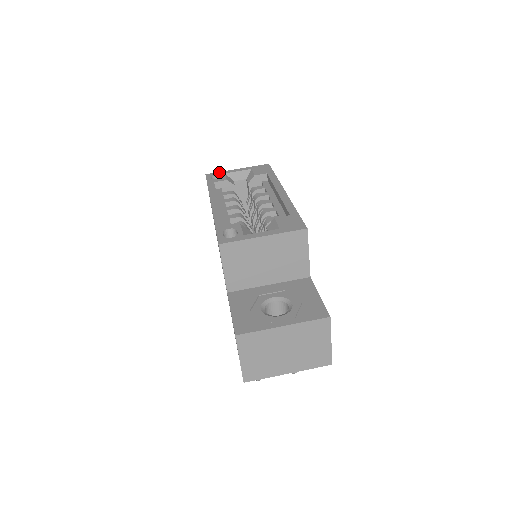
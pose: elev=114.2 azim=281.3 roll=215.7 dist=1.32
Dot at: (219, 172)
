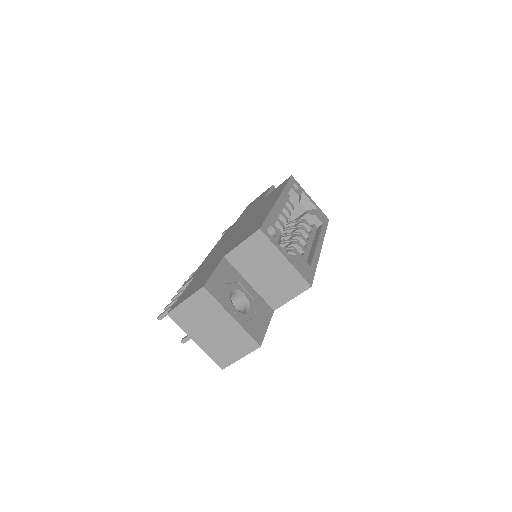
Dot at: occluded
